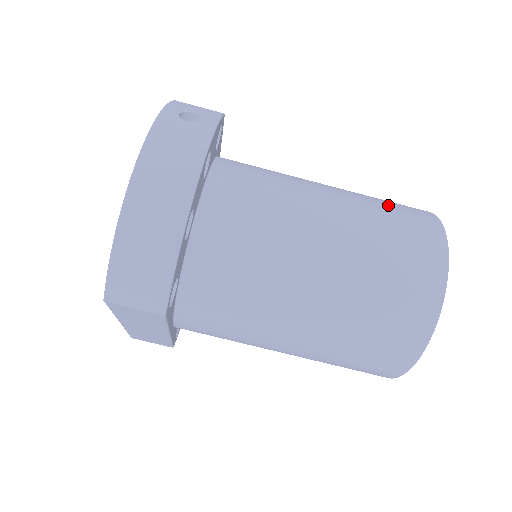
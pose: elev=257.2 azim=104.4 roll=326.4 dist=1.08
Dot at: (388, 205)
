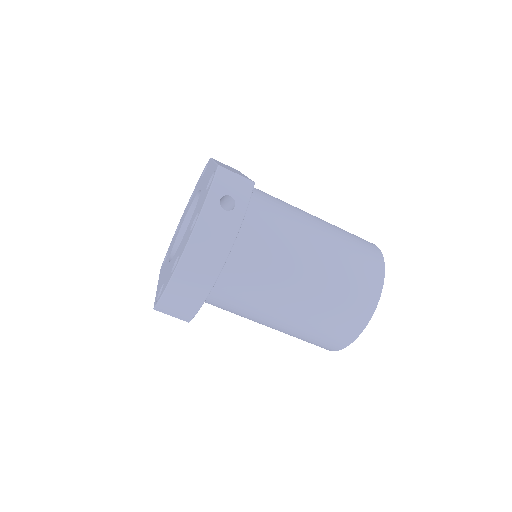
Dot at: (353, 262)
